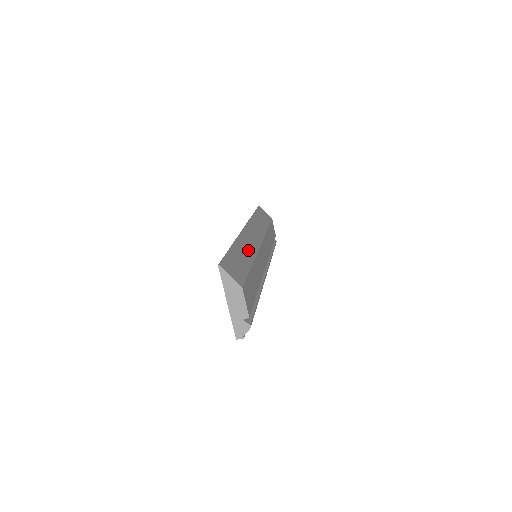
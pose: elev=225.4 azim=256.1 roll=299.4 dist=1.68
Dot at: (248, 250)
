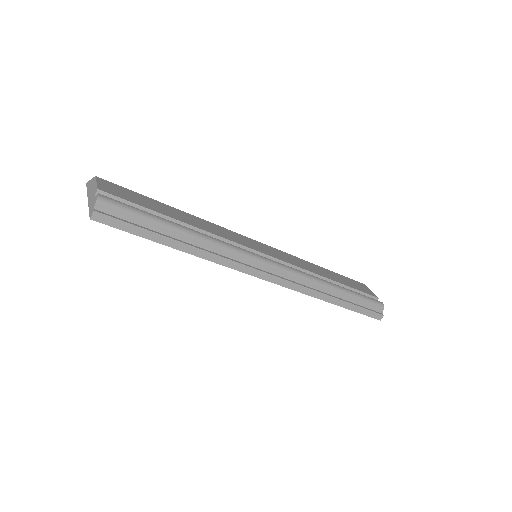
Dot at: occluded
